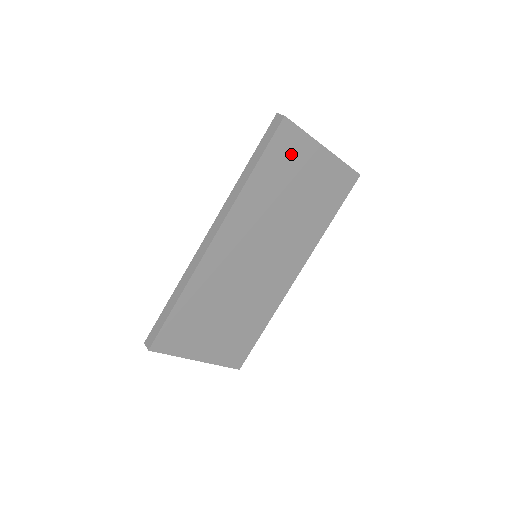
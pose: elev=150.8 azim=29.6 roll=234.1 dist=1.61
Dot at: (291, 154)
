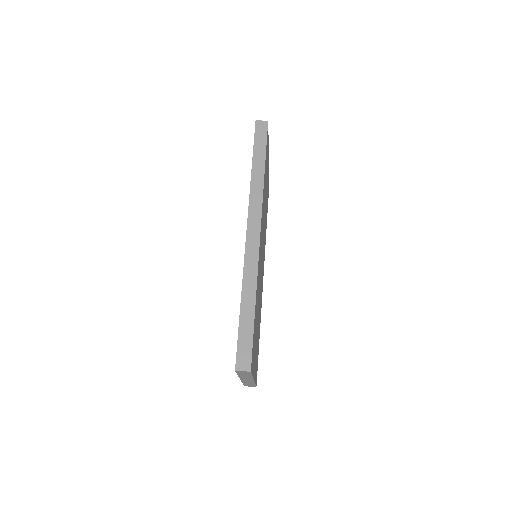
Dot at: (267, 156)
